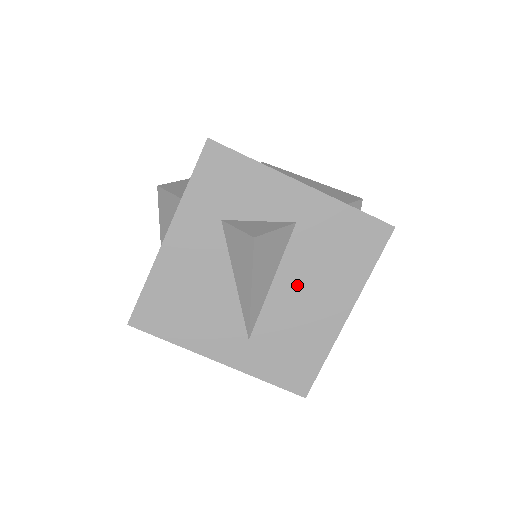
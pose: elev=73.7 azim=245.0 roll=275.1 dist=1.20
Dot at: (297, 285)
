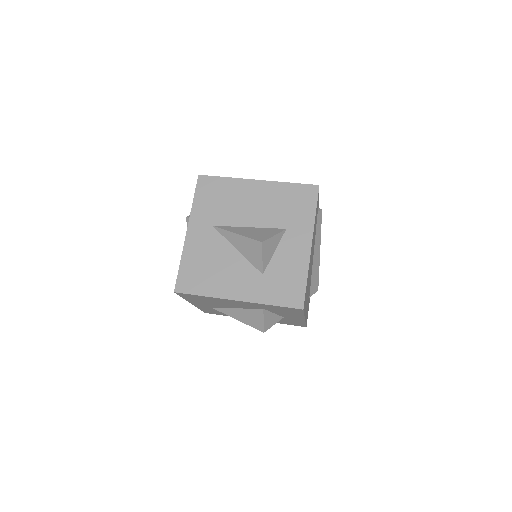
Dot at: occluded
